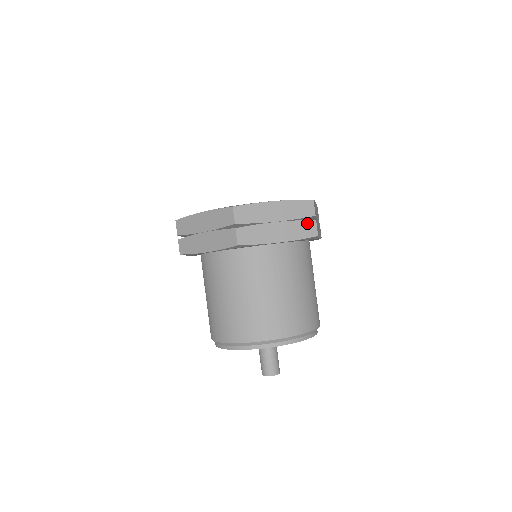
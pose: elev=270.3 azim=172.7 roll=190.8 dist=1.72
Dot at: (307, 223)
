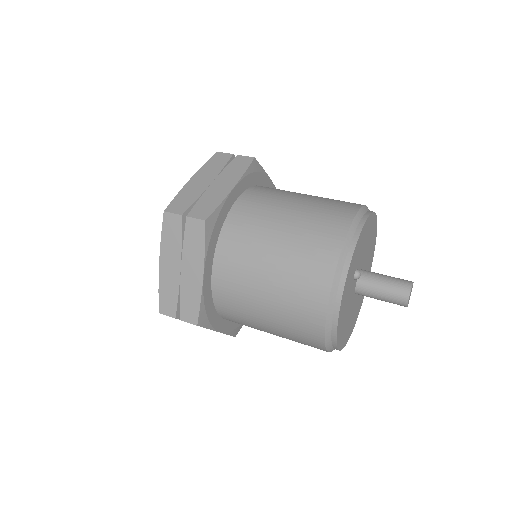
Dot at: (234, 162)
